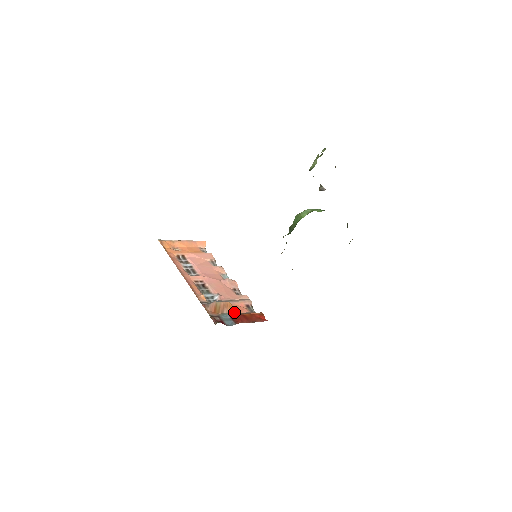
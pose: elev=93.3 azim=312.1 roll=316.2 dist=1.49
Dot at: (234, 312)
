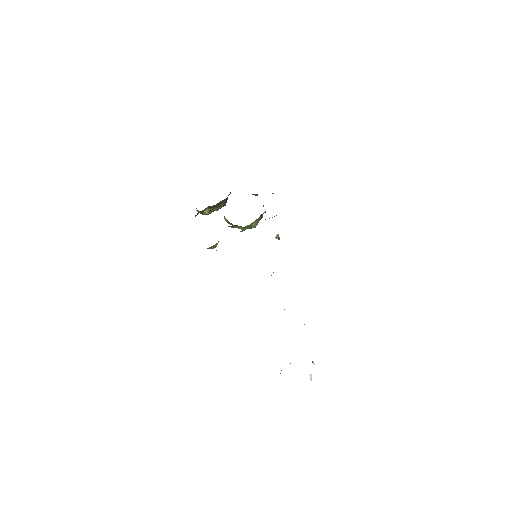
Dot at: occluded
